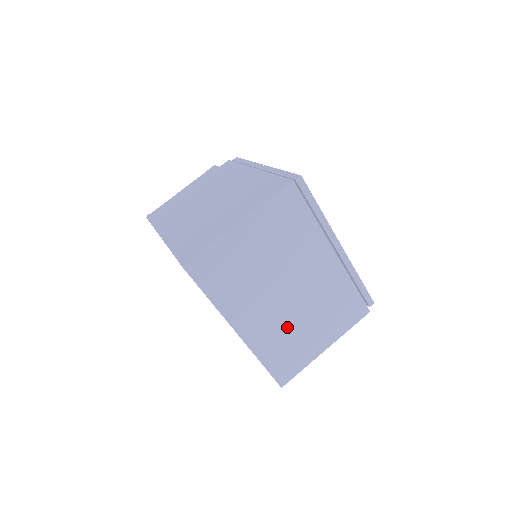
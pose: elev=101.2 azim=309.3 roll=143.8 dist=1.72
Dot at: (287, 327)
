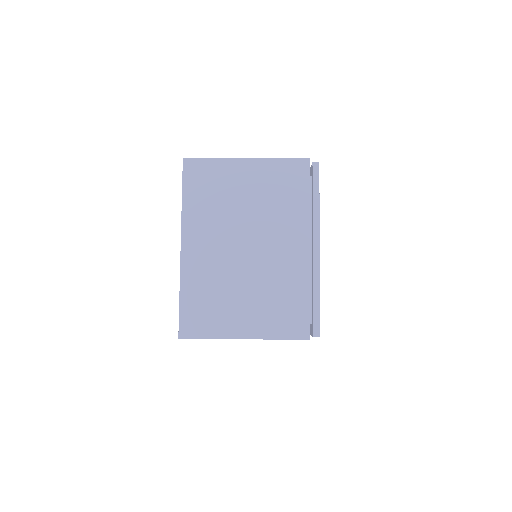
Dot at: (224, 281)
